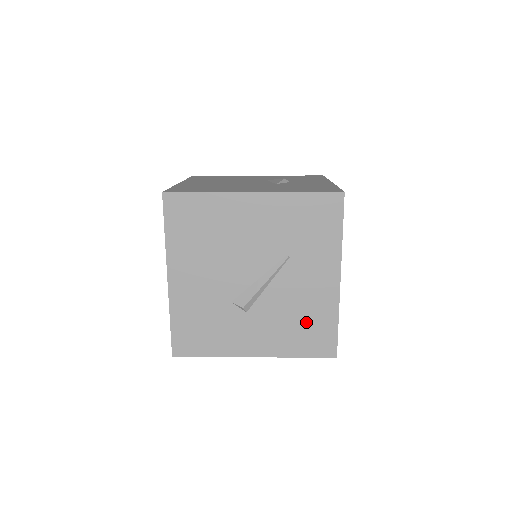
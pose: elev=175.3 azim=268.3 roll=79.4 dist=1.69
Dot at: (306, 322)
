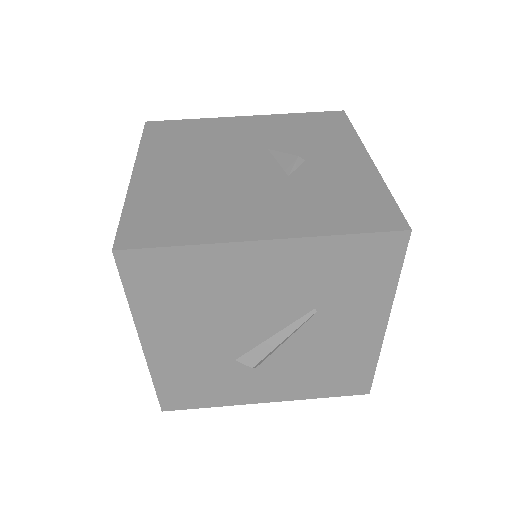
Dot at: (335, 369)
